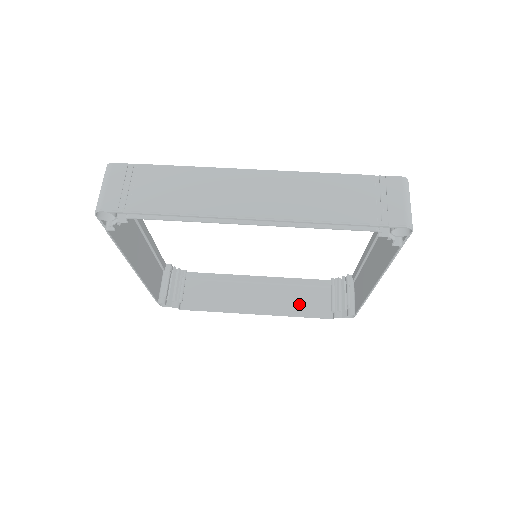
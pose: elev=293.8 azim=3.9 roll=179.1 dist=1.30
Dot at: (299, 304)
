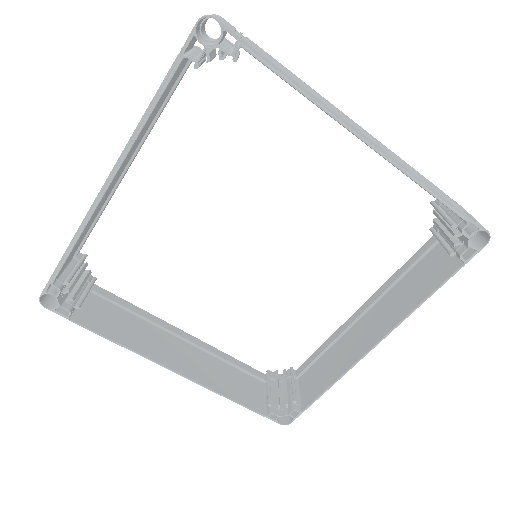
Dot at: (228, 383)
